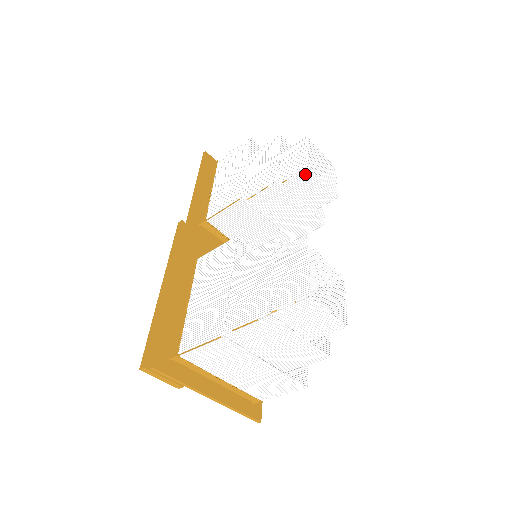
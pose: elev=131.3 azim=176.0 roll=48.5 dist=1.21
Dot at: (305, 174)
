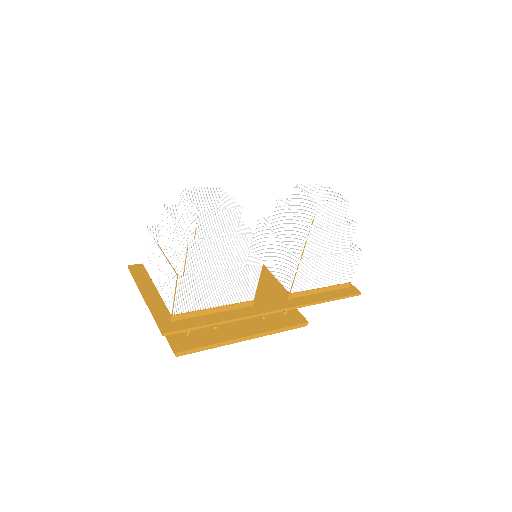
Dot at: (295, 192)
